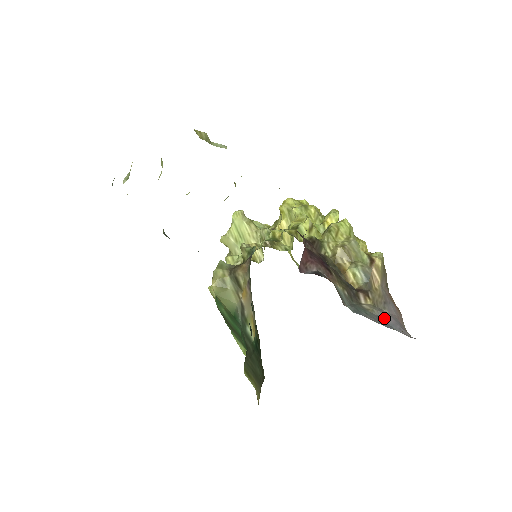
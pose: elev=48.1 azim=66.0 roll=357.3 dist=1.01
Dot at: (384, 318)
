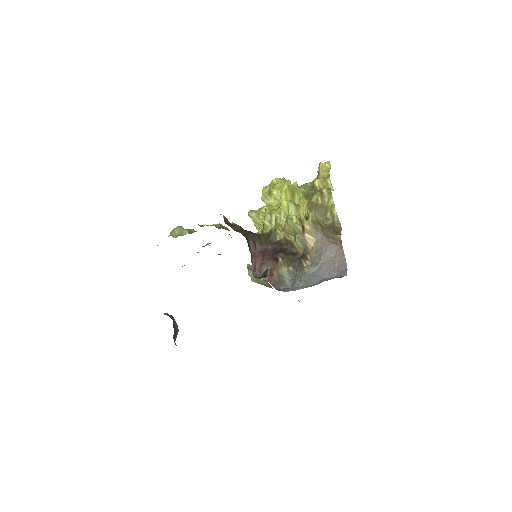
Dot at: (318, 271)
